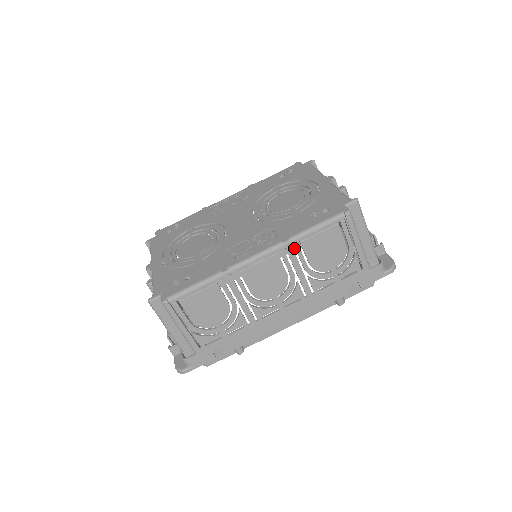
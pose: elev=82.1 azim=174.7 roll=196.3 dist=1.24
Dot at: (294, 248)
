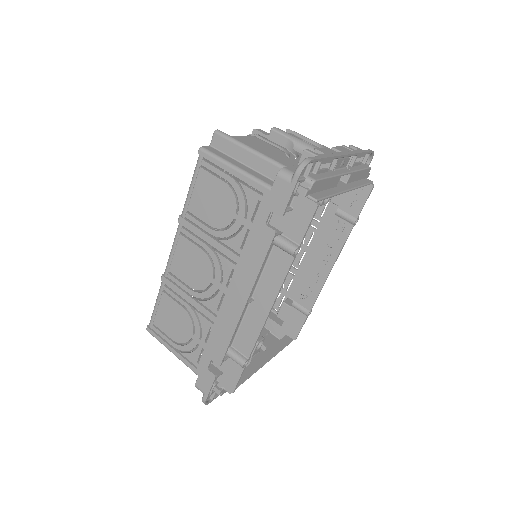
Dot at: (347, 229)
